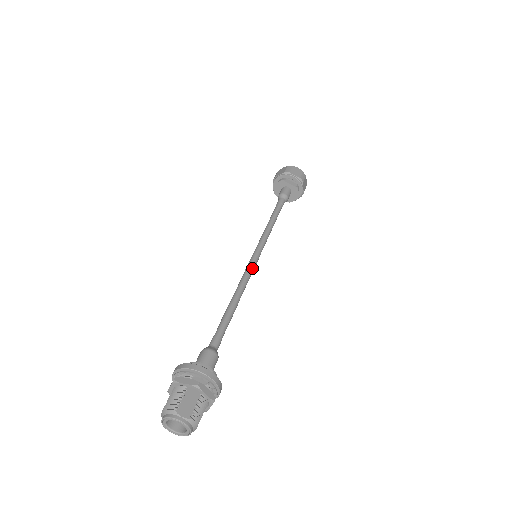
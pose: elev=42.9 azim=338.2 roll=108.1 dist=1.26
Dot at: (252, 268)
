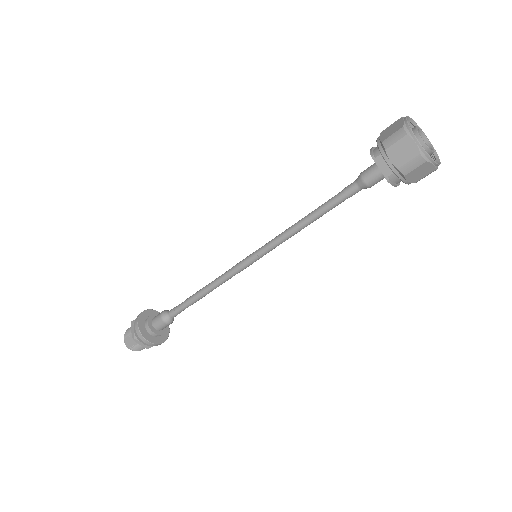
Dot at: (238, 270)
